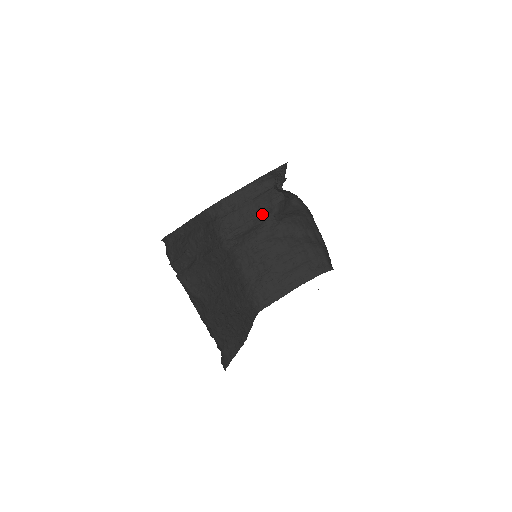
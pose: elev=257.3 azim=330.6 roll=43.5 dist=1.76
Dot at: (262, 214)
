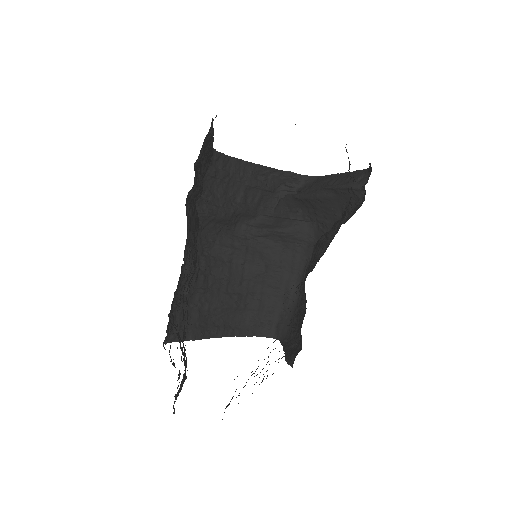
Dot at: (243, 212)
